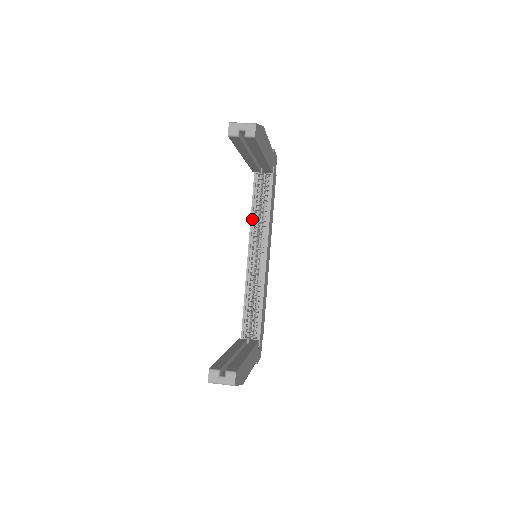
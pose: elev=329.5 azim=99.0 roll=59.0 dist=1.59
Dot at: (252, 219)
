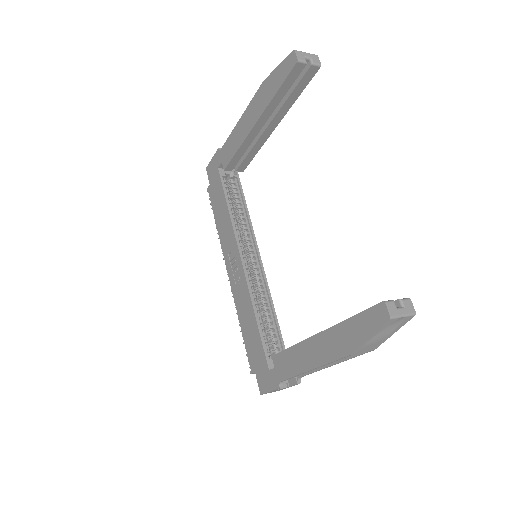
Dot at: (233, 221)
